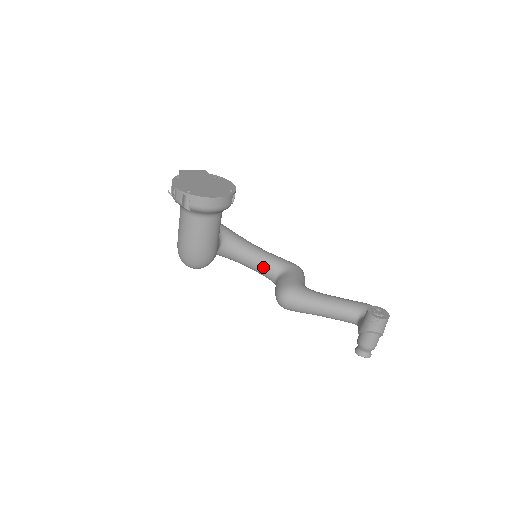
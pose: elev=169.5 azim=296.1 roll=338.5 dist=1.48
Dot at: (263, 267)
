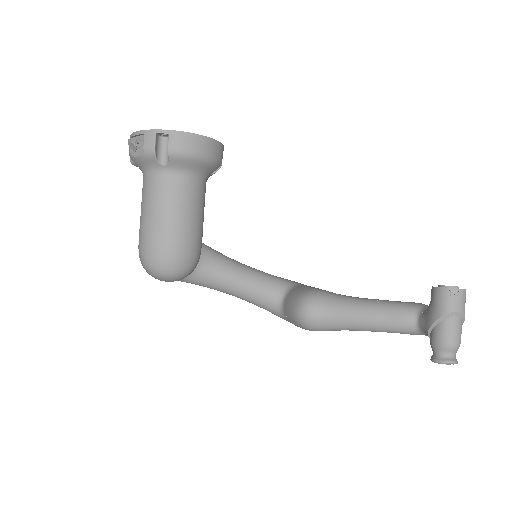
Dot at: (260, 287)
